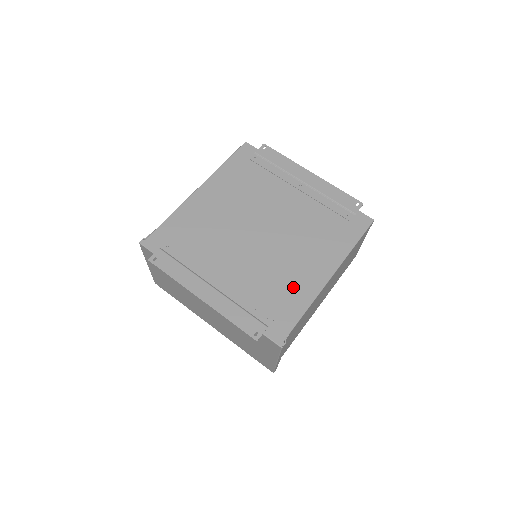
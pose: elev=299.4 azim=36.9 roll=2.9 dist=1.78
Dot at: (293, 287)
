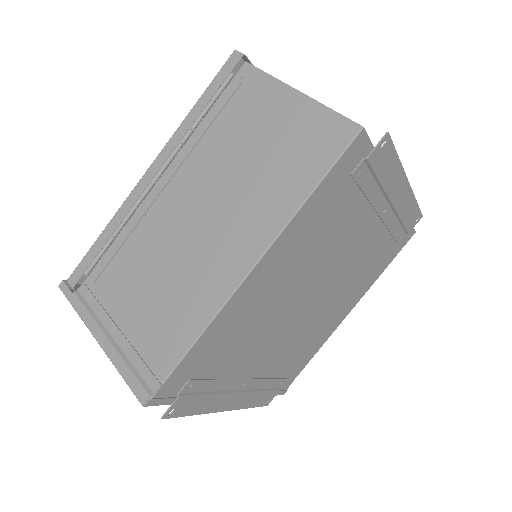
Dot at: (314, 342)
